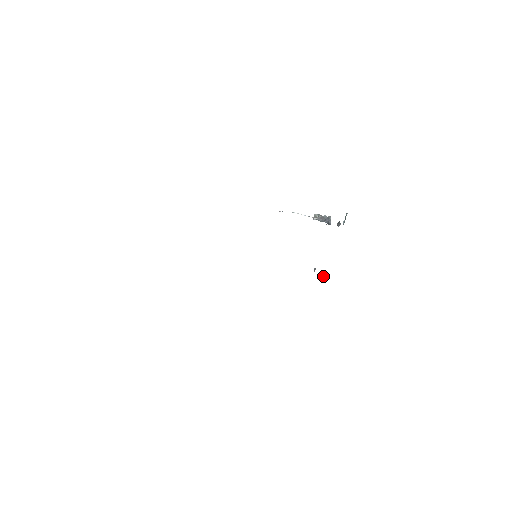
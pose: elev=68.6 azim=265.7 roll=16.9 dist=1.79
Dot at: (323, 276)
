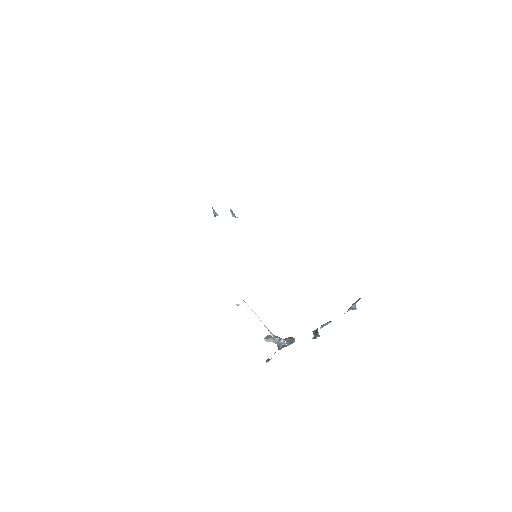
Dot at: occluded
